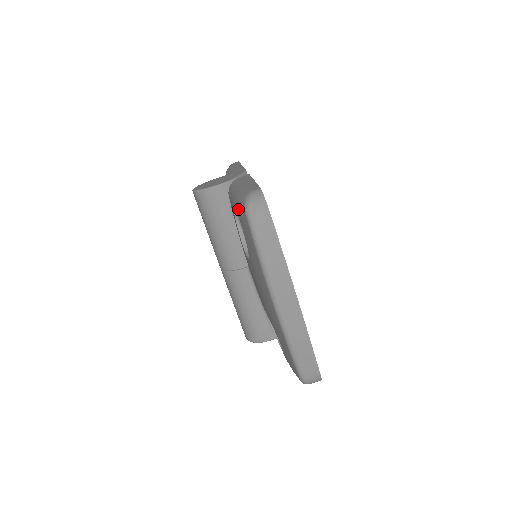
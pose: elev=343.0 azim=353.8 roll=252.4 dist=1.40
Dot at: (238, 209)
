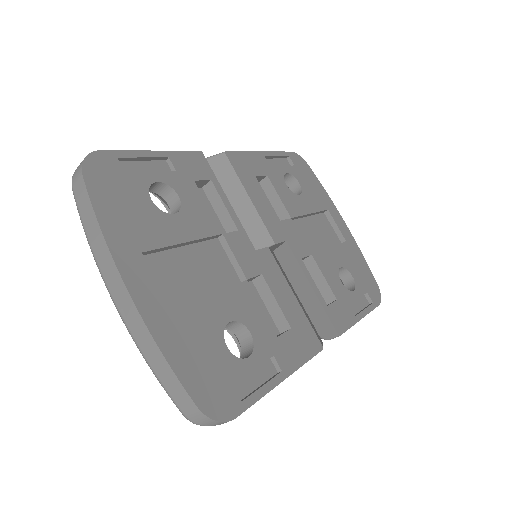
Dot at: occluded
